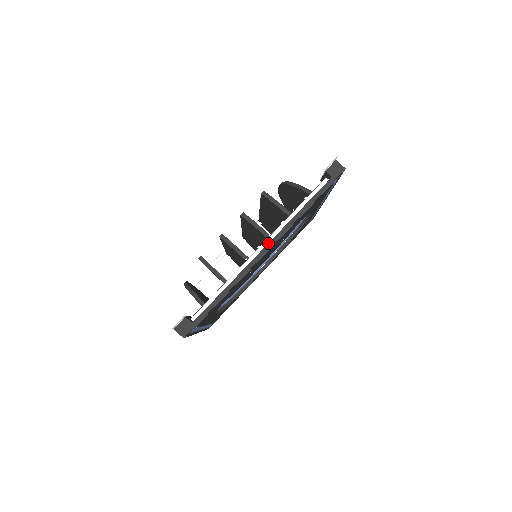
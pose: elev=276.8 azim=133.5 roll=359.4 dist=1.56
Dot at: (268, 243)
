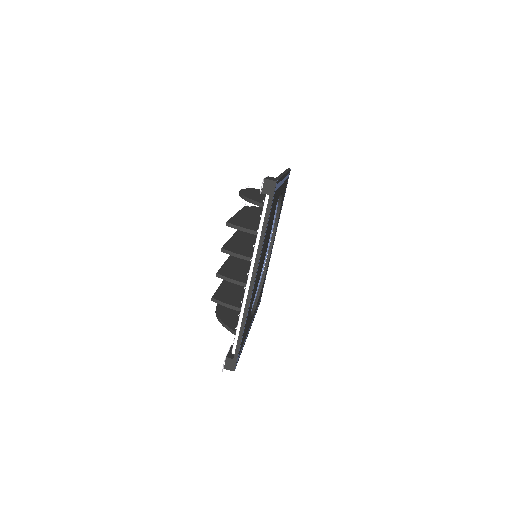
Dot at: occluded
